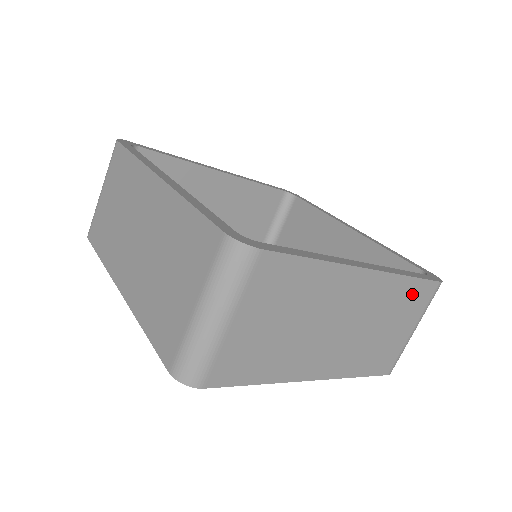
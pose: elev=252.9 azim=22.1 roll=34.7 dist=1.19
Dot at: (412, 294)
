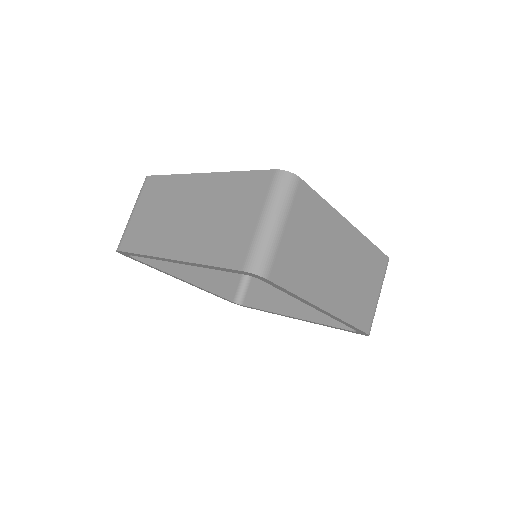
Dot at: (375, 260)
